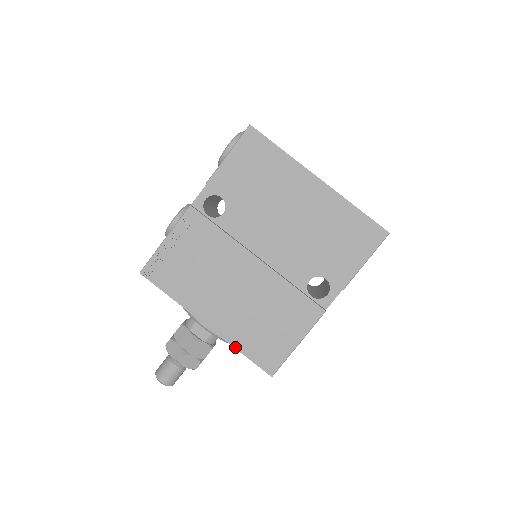
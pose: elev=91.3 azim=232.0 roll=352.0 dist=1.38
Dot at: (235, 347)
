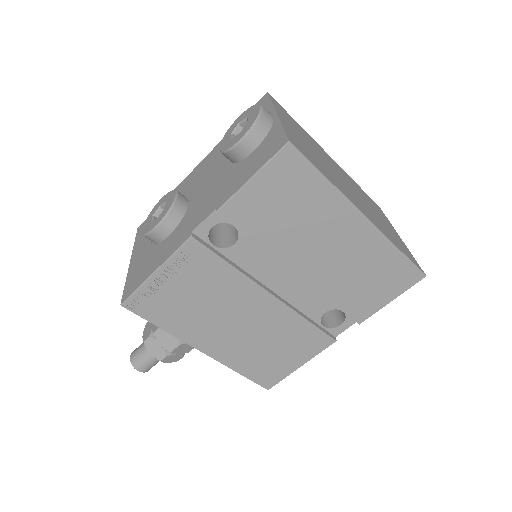
Dot at: (233, 369)
